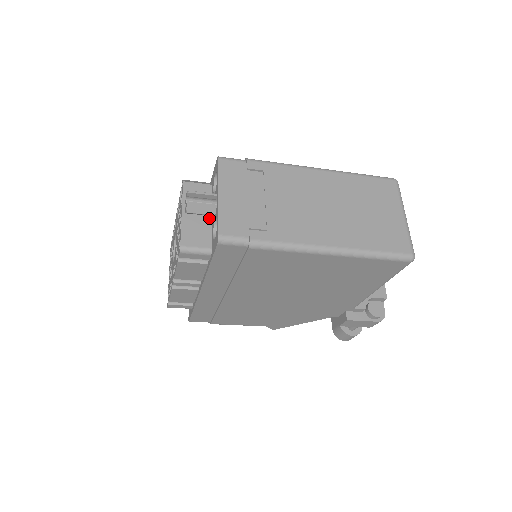
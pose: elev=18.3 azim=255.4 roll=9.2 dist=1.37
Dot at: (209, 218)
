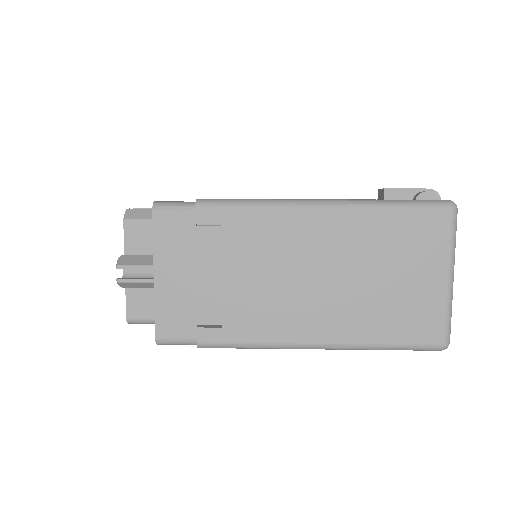
Dot at: occluded
